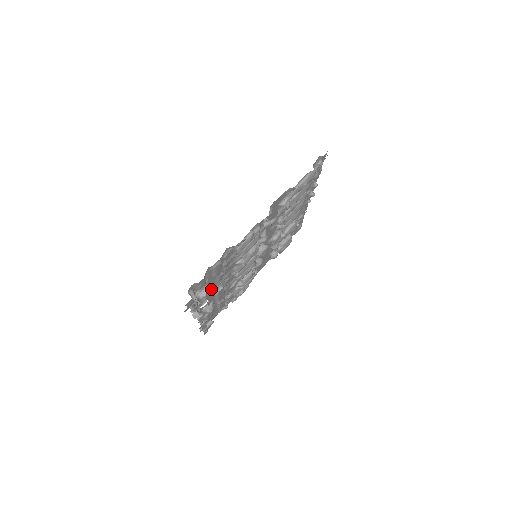
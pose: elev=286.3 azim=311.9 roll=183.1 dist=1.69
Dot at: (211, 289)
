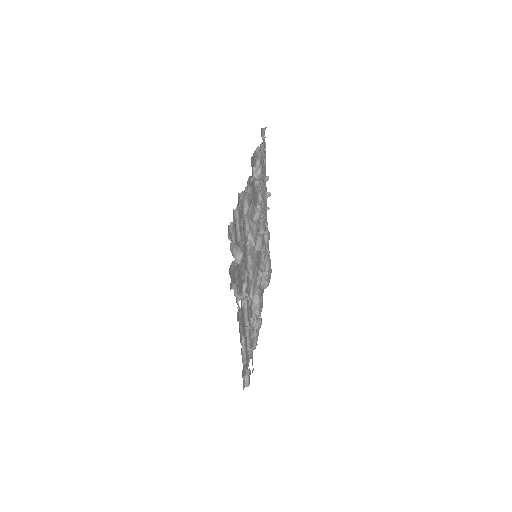
Dot at: (239, 276)
